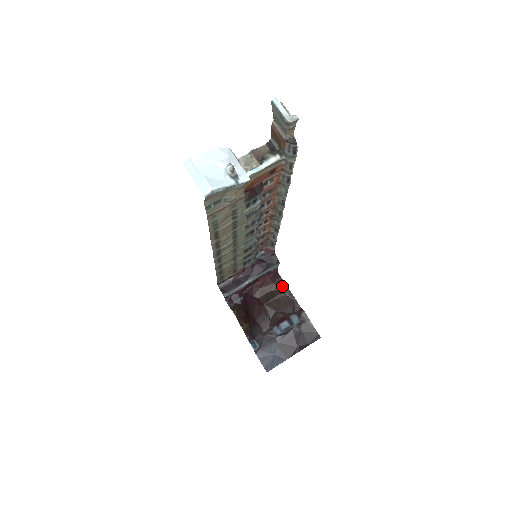
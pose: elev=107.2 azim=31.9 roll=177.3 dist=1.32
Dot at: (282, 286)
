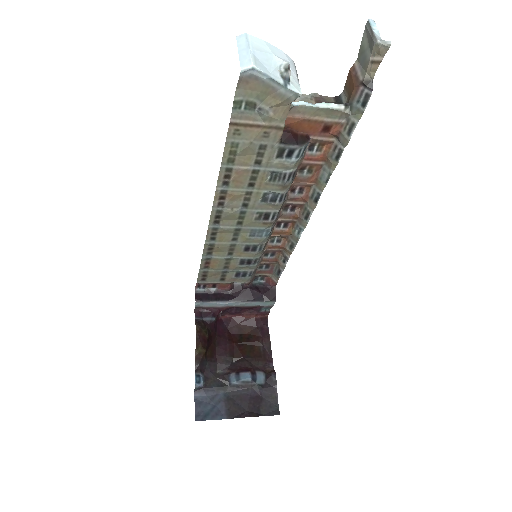
Dot at: (264, 335)
